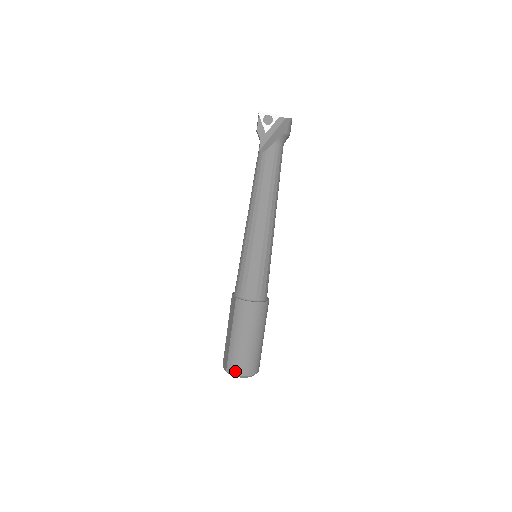
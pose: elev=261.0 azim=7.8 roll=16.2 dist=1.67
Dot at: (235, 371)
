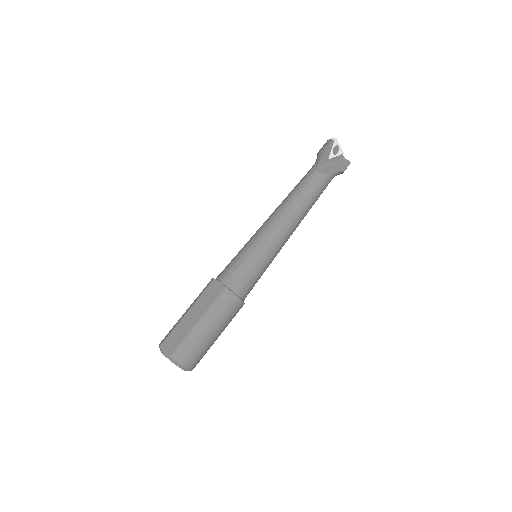
Dot at: (183, 360)
